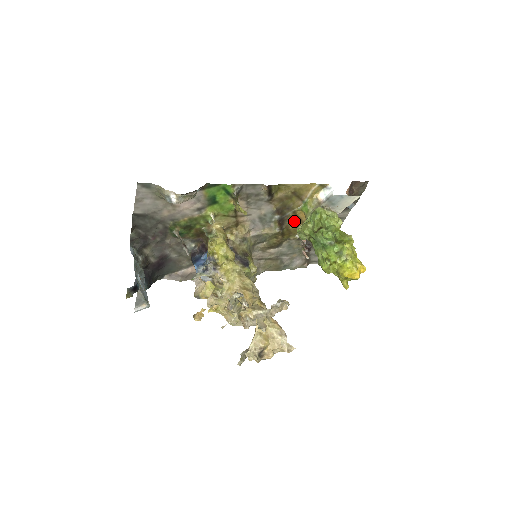
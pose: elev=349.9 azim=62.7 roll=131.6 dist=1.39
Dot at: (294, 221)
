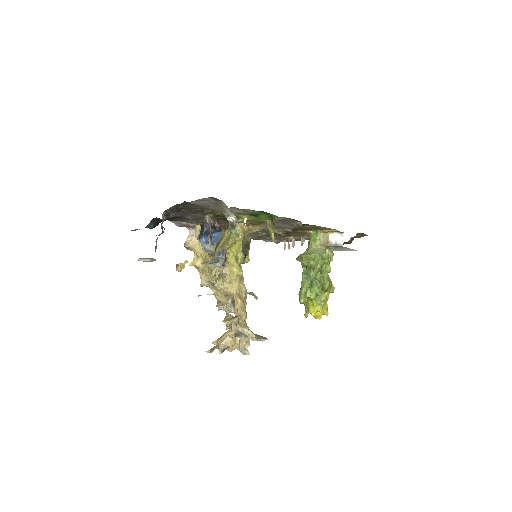
Dot at: (298, 233)
